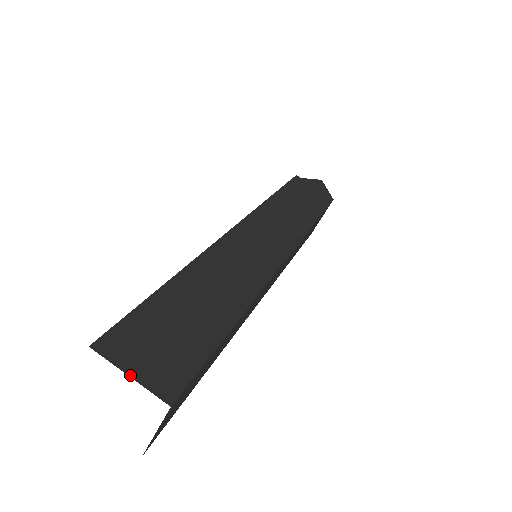
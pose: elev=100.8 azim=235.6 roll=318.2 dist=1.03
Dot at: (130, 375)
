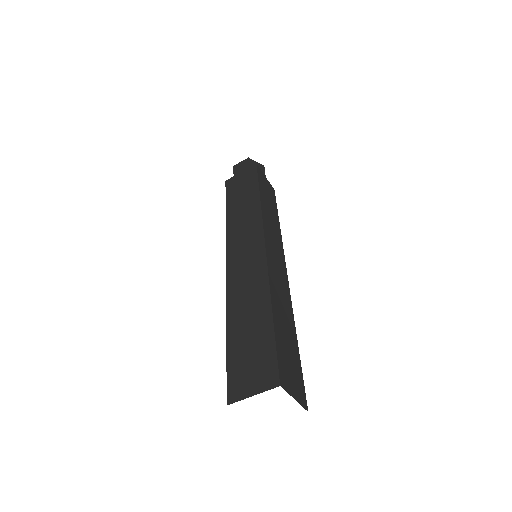
Dot at: (295, 399)
